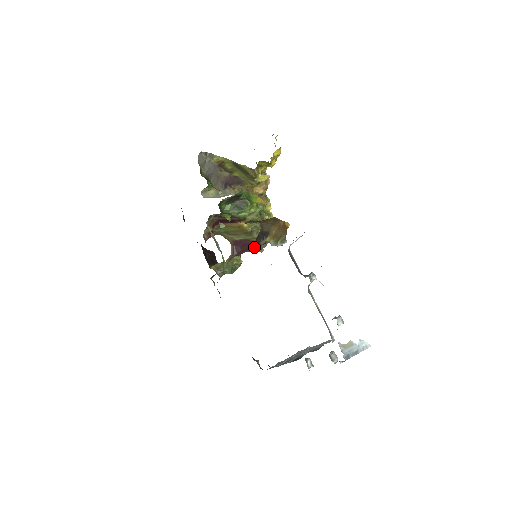
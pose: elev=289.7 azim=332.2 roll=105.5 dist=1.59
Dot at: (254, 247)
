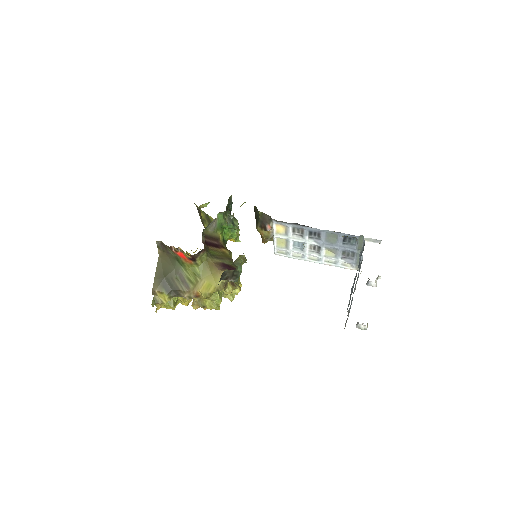
Dot at: occluded
